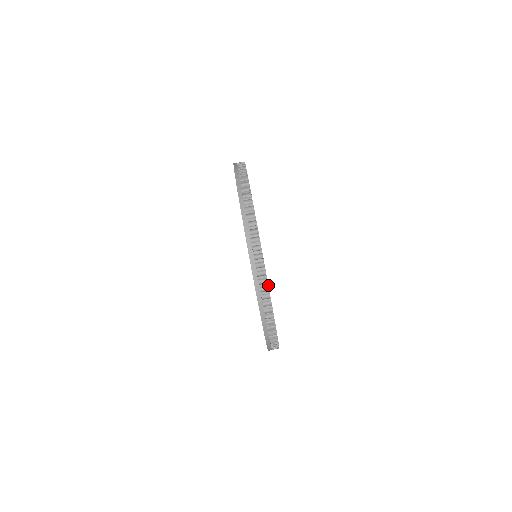
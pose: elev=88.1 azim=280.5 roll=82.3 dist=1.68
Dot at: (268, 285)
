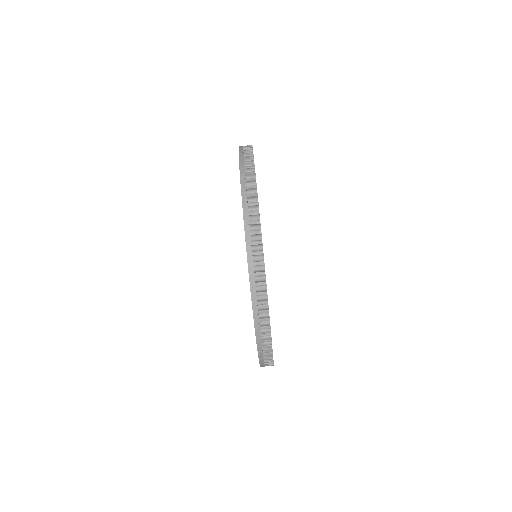
Dot at: occluded
